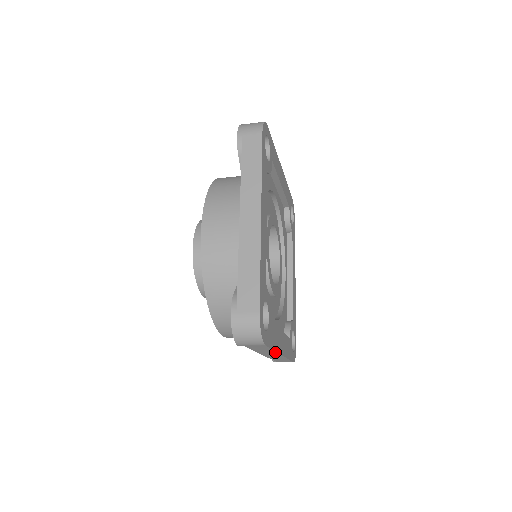
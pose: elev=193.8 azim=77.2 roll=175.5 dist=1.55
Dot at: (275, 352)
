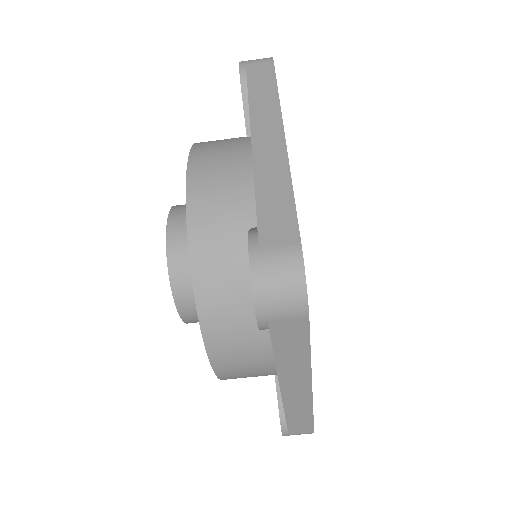
Dot at: (308, 369)
